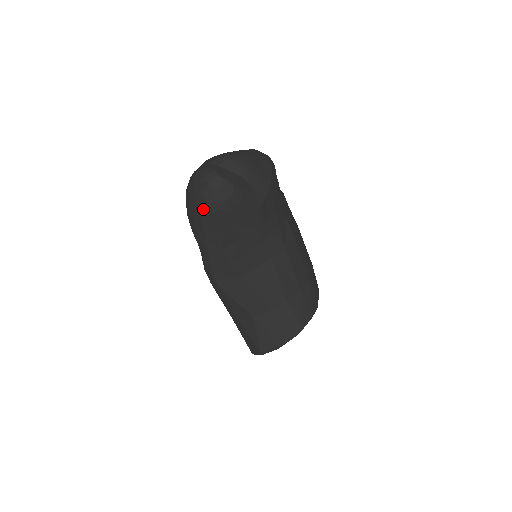
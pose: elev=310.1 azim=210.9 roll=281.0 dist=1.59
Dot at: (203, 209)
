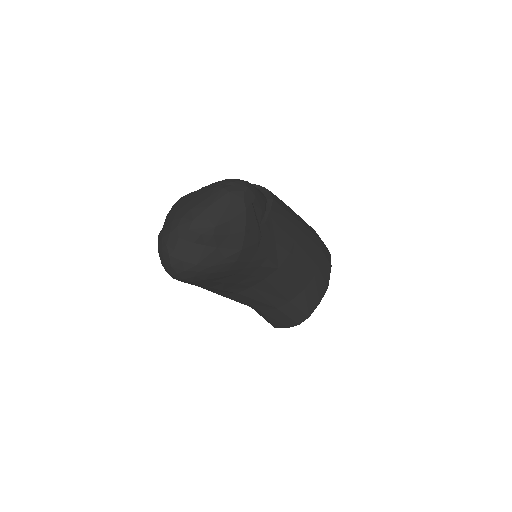
Dot at: occluded
